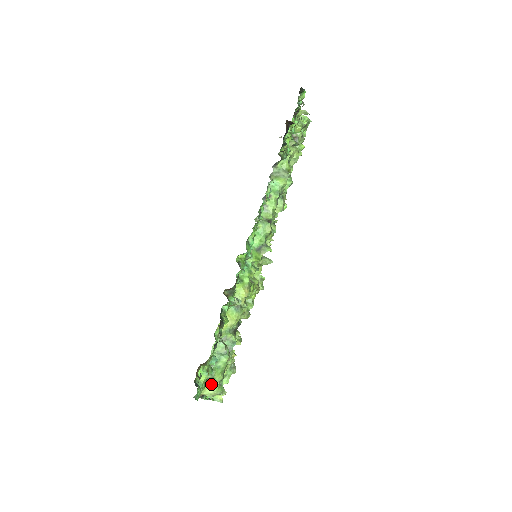
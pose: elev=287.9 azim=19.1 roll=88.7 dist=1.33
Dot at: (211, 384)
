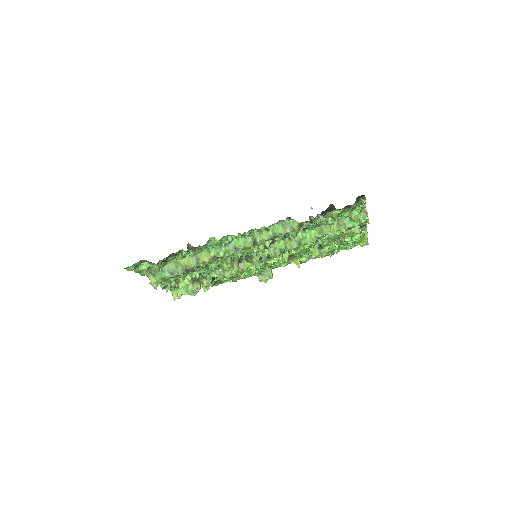
Dot at: (153, 277)
